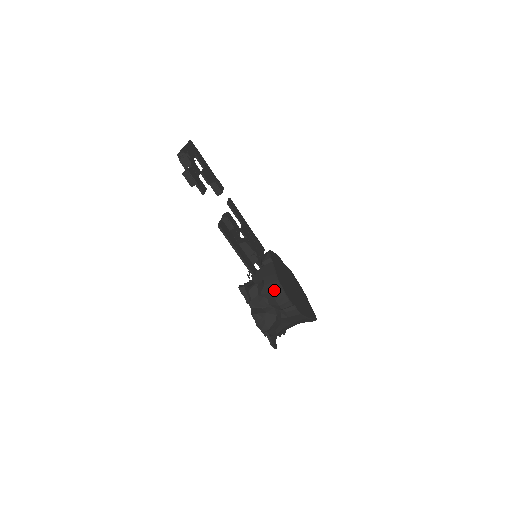
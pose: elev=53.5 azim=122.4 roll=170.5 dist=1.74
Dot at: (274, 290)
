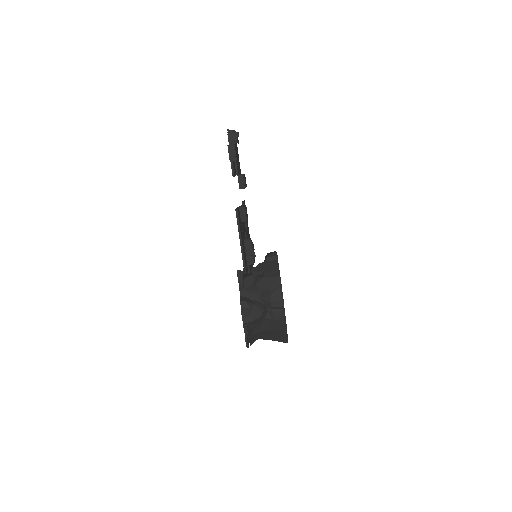
Dot at: (272, 285)
